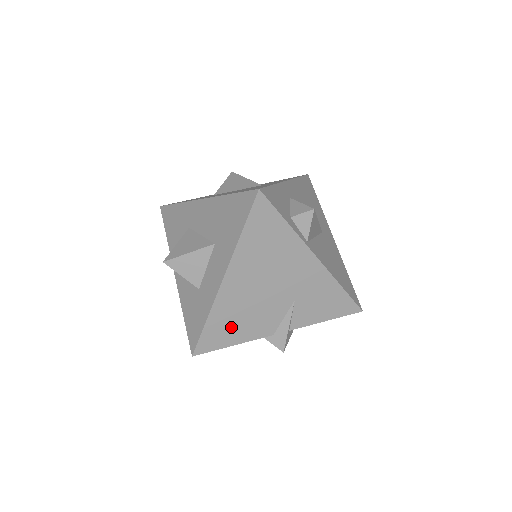
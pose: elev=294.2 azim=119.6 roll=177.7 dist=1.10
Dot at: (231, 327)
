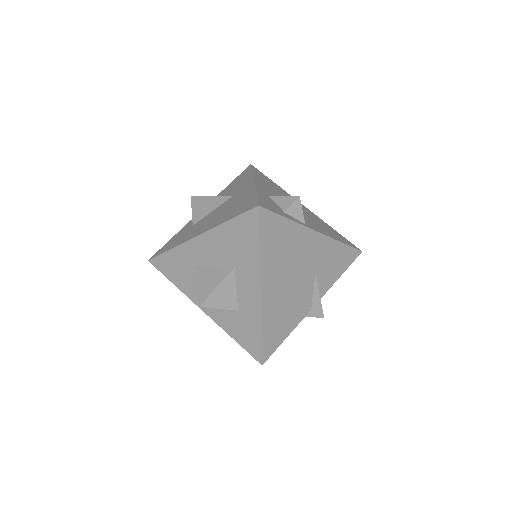
Dot at: (280, 324)
